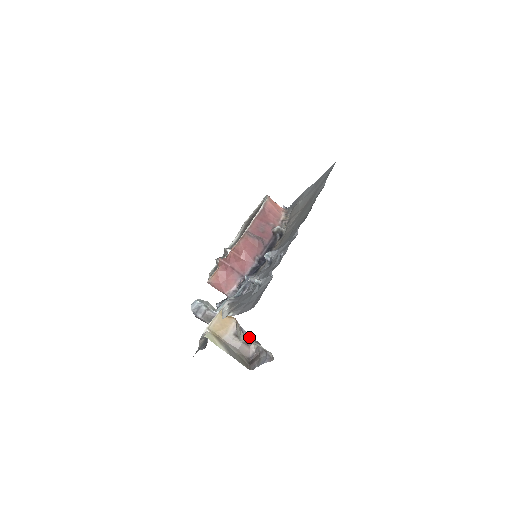
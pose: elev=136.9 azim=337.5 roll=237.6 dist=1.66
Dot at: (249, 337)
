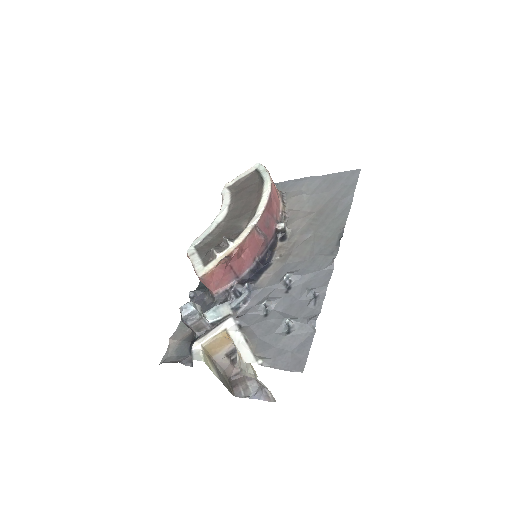
Dot at: occluded
